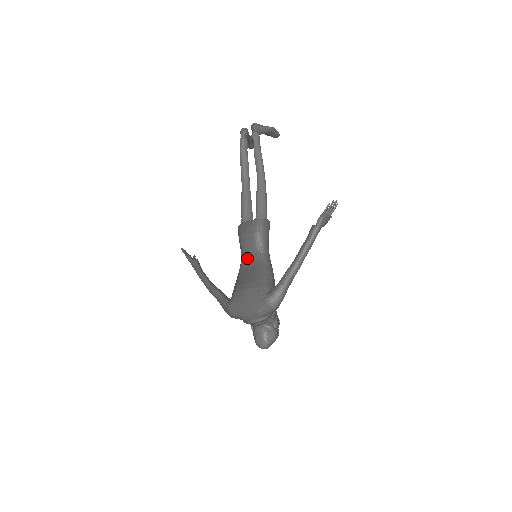
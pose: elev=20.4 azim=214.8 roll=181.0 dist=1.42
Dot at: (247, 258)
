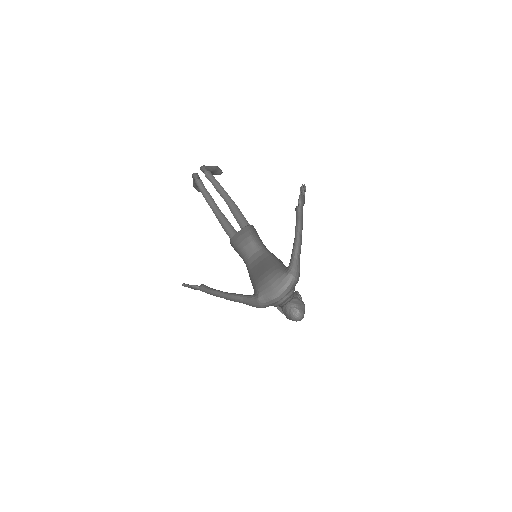
Dot at: (251, 258)
